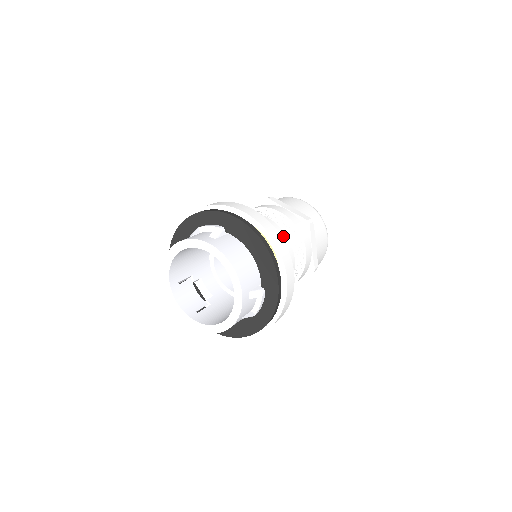
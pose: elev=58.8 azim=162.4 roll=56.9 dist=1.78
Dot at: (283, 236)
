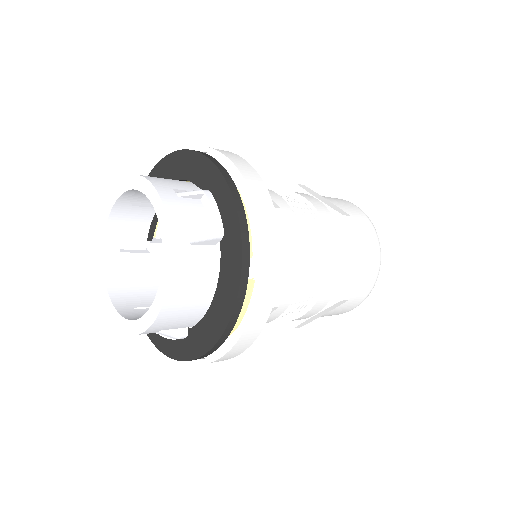
Dot at: occluded
